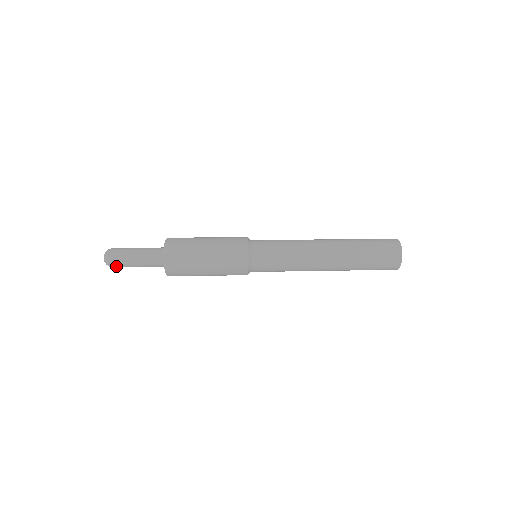
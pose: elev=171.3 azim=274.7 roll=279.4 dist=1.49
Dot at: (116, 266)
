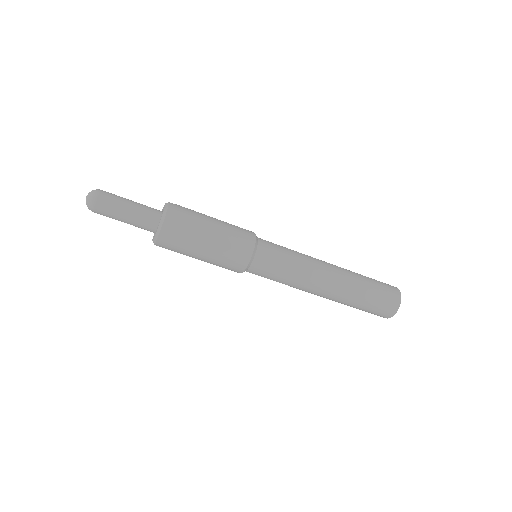
Dot at: (103, 198)
